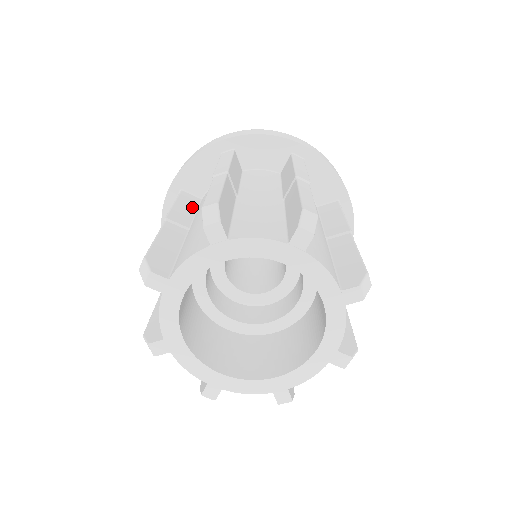
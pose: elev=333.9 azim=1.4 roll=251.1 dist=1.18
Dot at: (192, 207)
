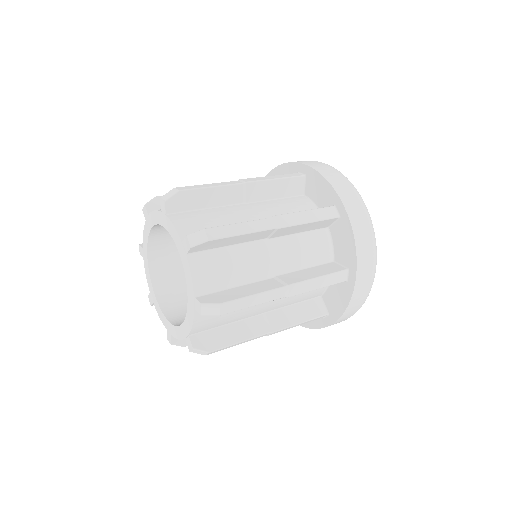
Dot at: occluded
